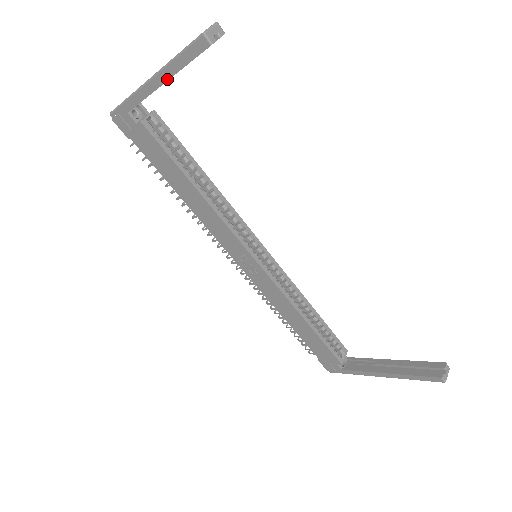
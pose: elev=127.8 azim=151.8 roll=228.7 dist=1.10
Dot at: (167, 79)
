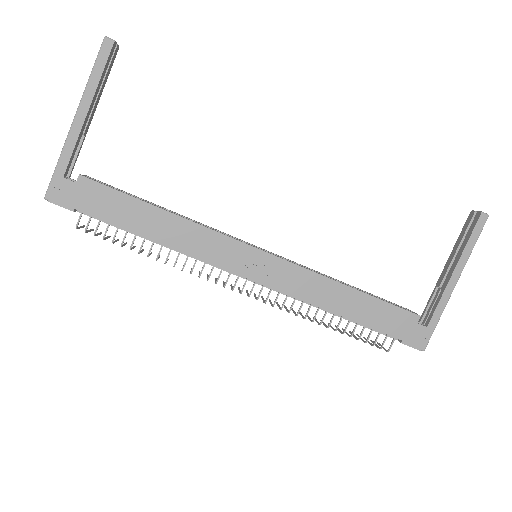
Dot at: (90, 103)
